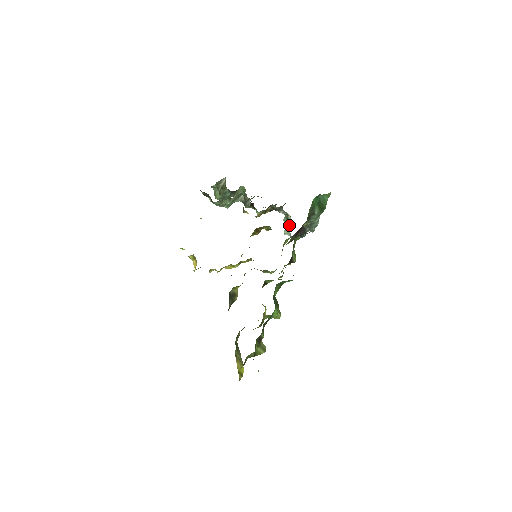
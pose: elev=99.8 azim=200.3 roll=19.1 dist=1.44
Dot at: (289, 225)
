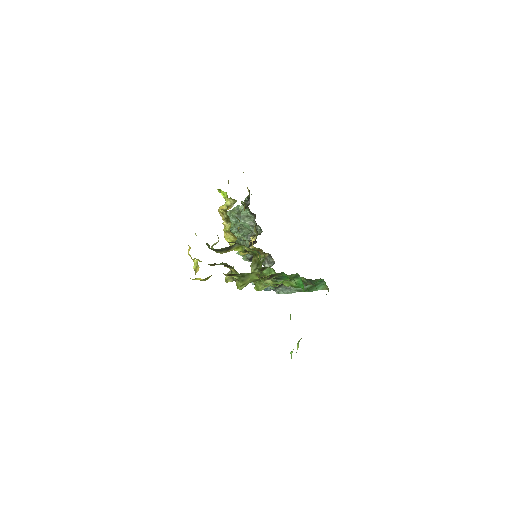
Dot at: occluded
